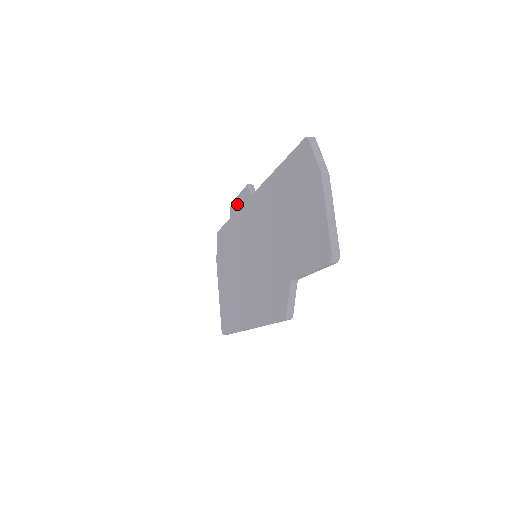
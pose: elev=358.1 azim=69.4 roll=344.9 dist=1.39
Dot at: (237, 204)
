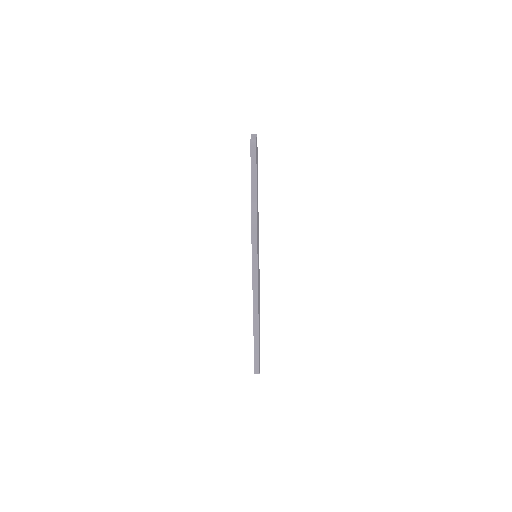
Dot at: occluded
